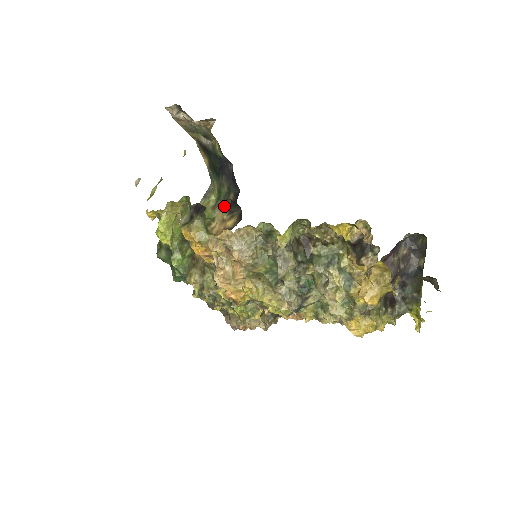
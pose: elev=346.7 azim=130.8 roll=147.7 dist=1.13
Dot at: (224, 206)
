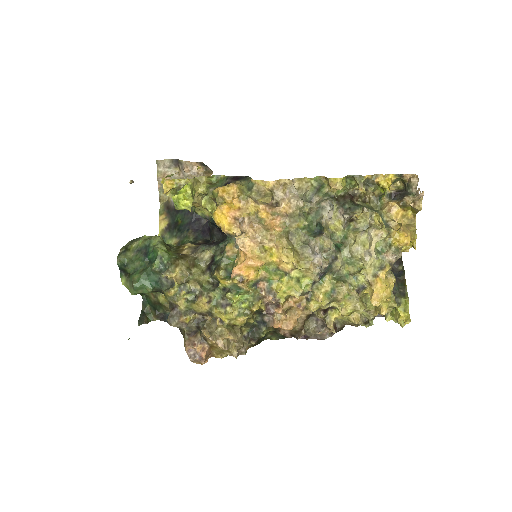
Dot at: (195, 244)
